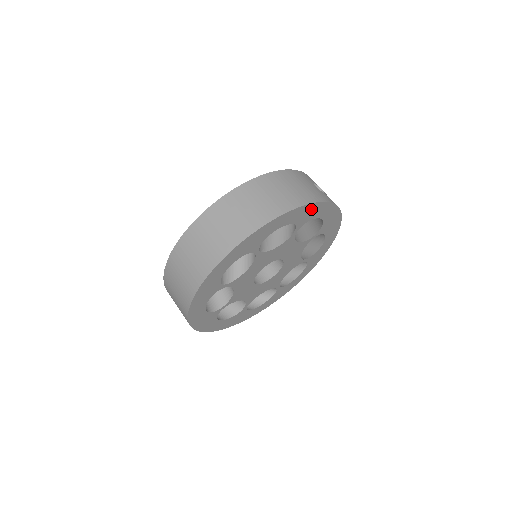
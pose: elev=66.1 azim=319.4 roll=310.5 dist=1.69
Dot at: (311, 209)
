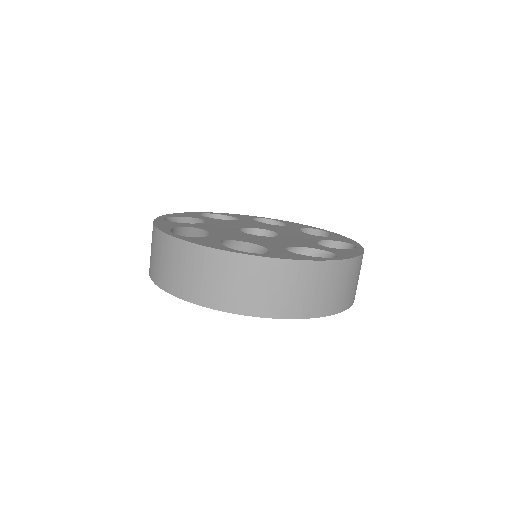
Dot at: occluded
